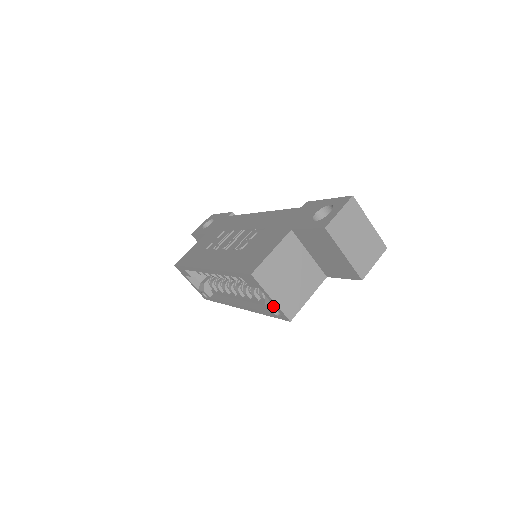
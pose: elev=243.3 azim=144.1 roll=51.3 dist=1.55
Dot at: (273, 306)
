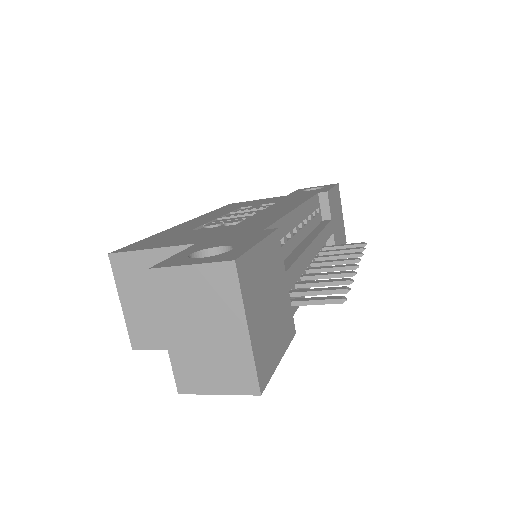
Dot at: occluded
